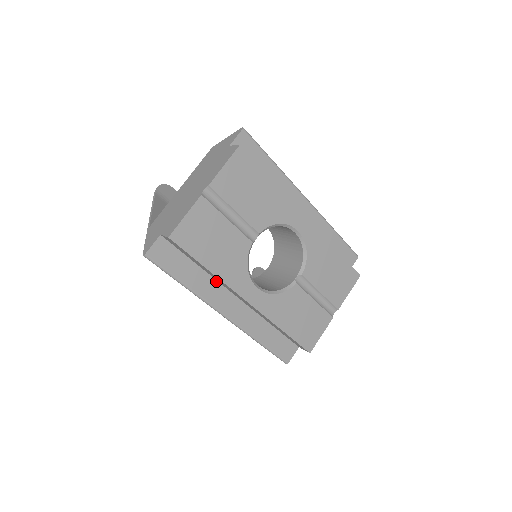
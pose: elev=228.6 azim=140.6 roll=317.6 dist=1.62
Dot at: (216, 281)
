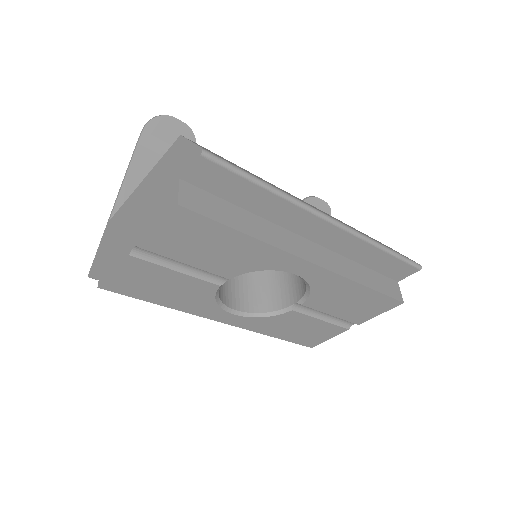
Dot at: occluded
